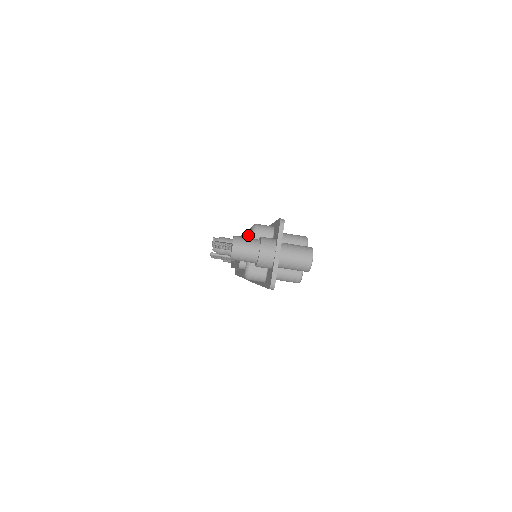
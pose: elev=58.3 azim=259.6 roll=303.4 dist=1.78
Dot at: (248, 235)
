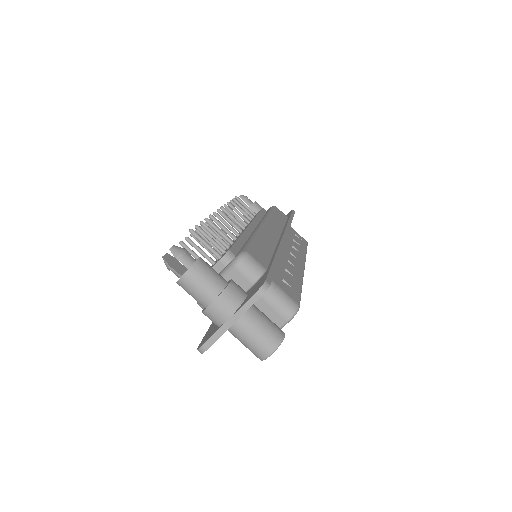
Dot at: (229, 258)
